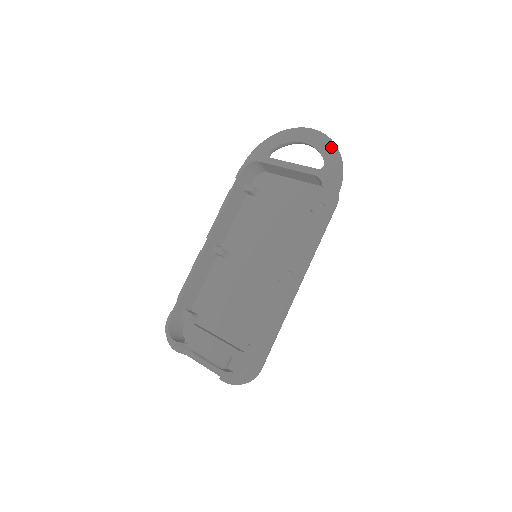
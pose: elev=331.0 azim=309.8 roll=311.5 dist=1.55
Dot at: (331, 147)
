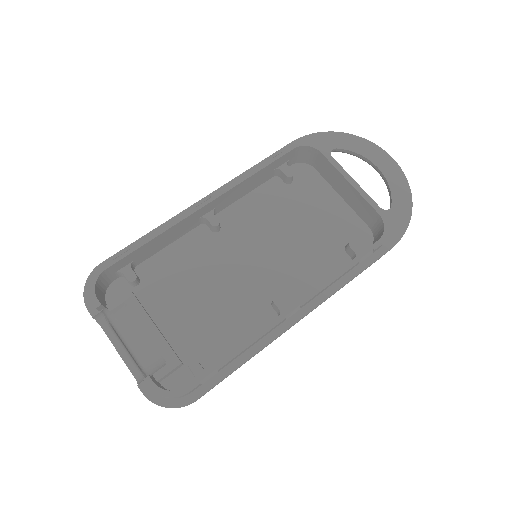
Dot at: (406, 194)
